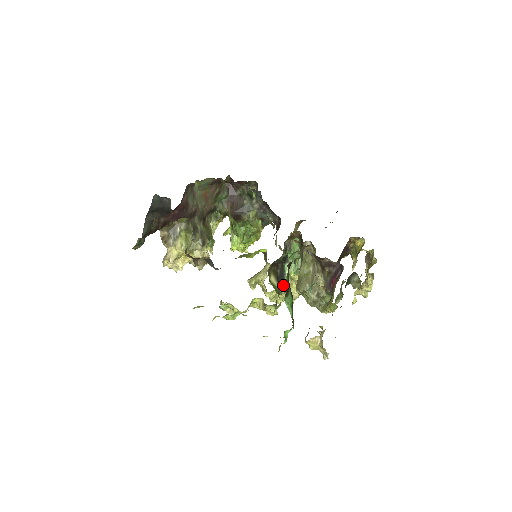
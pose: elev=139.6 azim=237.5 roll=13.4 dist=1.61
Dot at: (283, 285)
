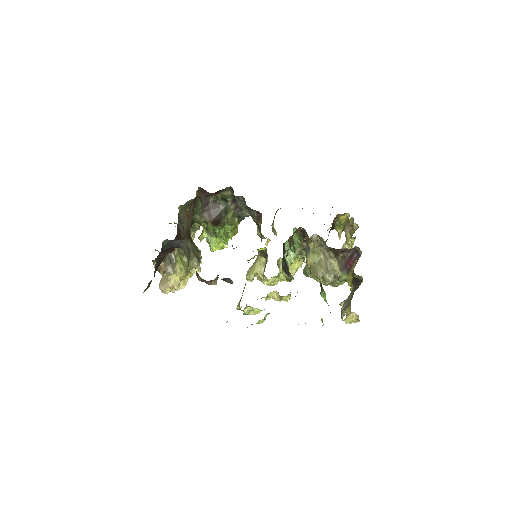
Dot at: (289, 273)
